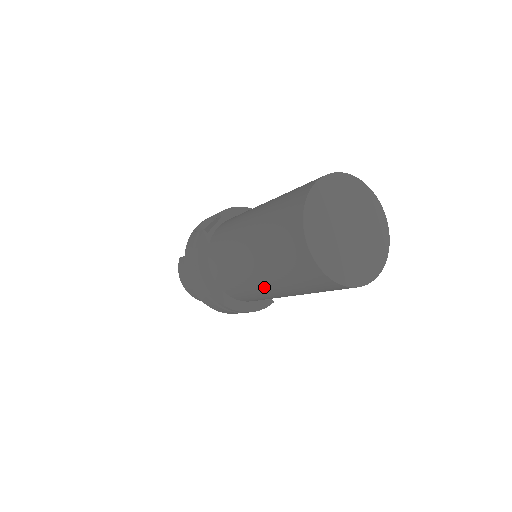
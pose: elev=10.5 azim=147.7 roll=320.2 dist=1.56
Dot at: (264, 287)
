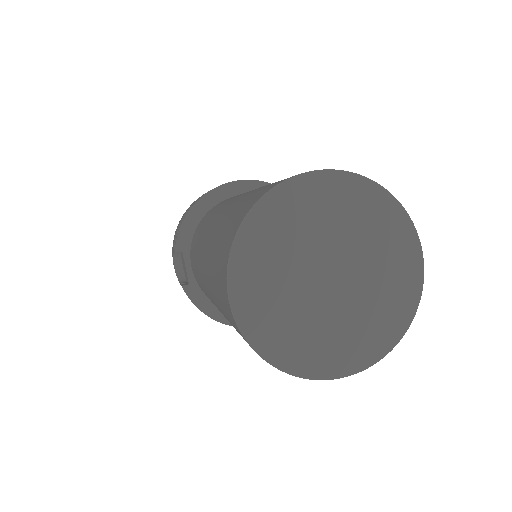
Dot at: occluded
